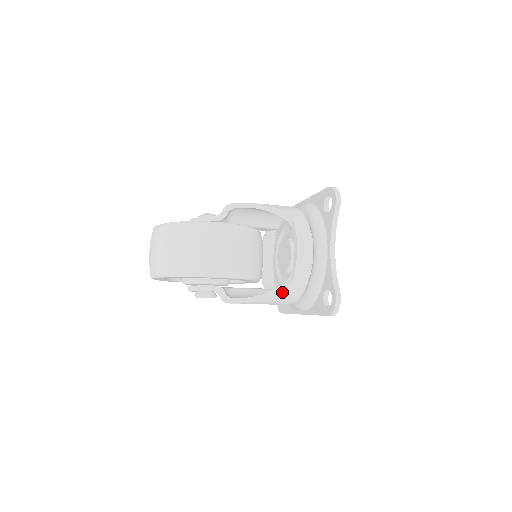
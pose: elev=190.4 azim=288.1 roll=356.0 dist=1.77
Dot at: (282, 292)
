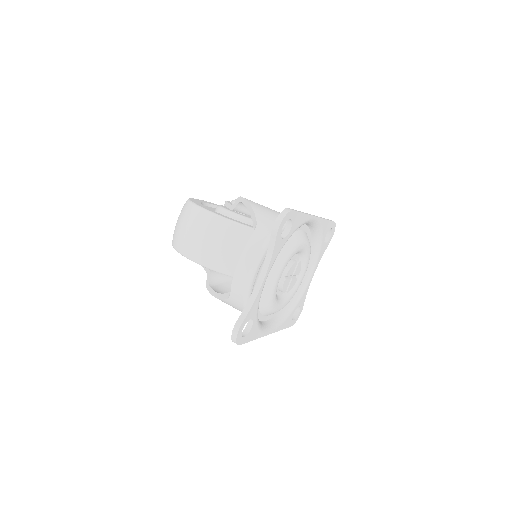
Dot at: (227, 299)
